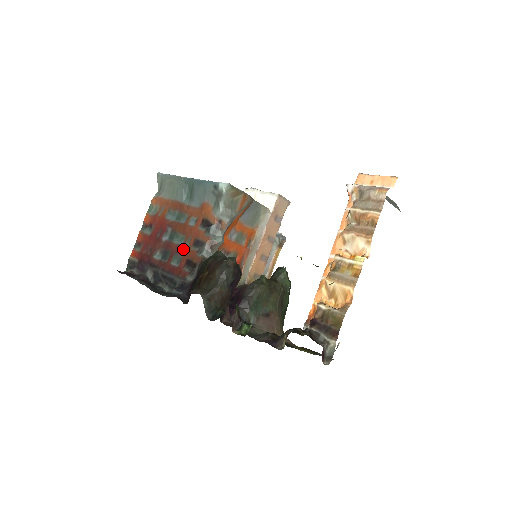
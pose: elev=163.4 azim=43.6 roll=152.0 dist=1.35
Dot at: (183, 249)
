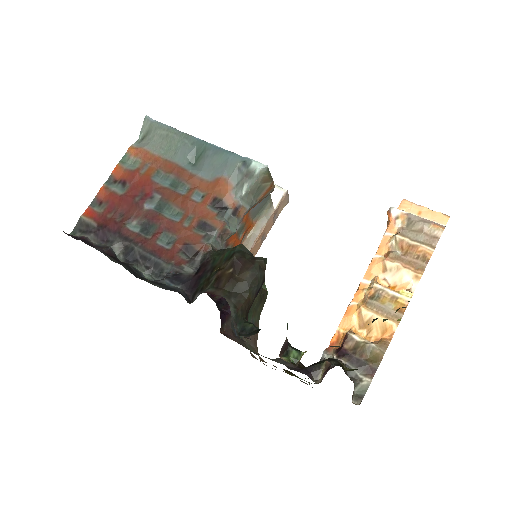
Dot at: (180, 228)
